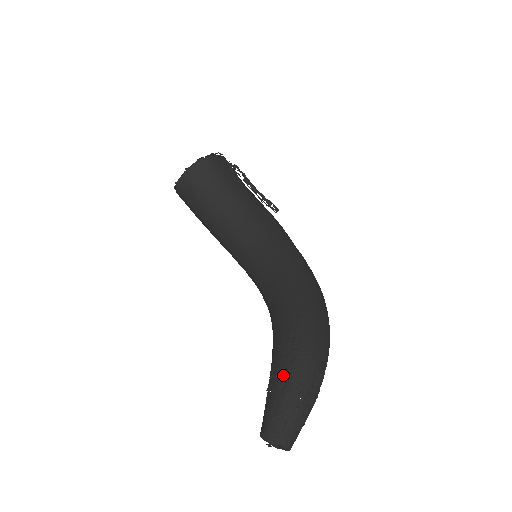
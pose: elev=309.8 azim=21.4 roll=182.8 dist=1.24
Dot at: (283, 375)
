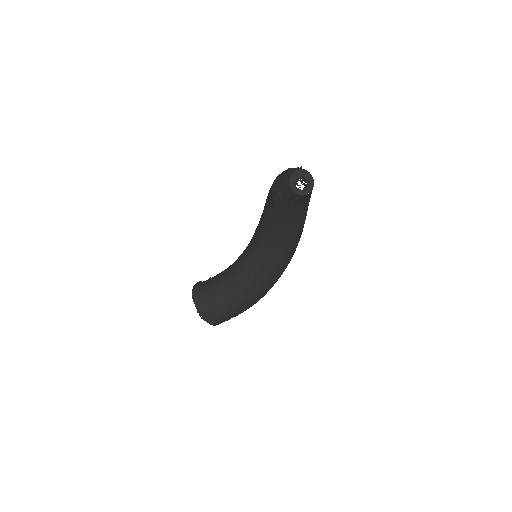
Dot at: (275, 184)
